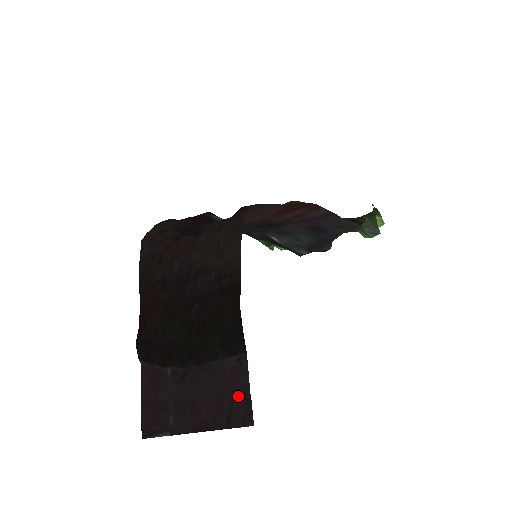
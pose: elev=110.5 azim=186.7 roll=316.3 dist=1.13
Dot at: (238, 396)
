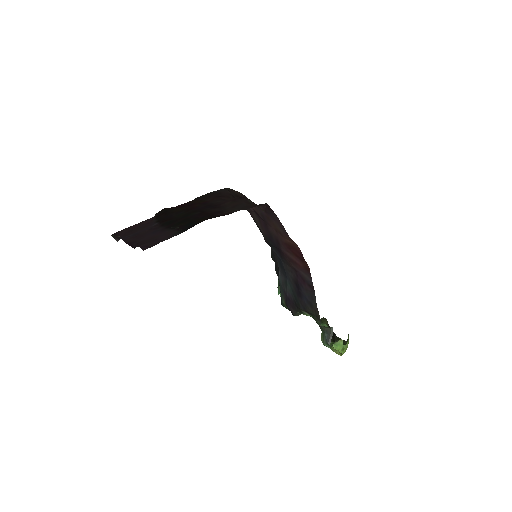
Dot at: (156, 241)
